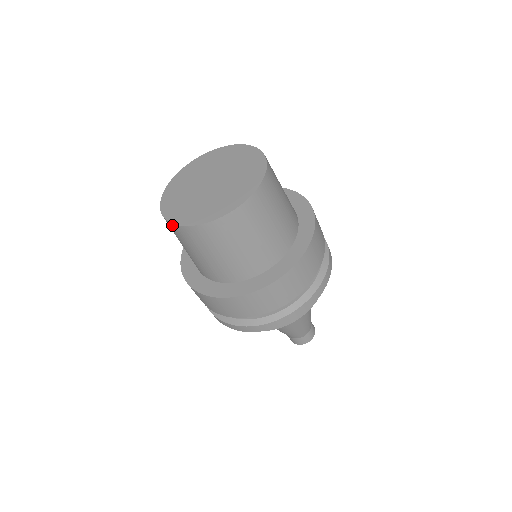
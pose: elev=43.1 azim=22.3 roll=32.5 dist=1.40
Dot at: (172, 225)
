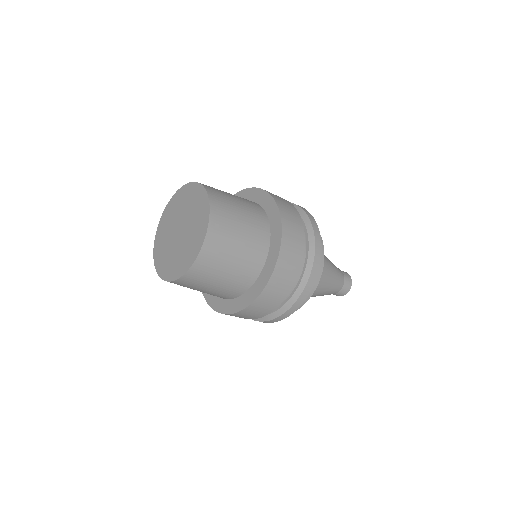
Dot at: occluded
